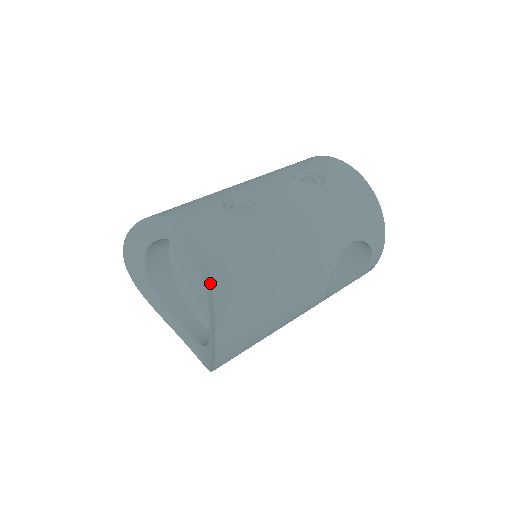
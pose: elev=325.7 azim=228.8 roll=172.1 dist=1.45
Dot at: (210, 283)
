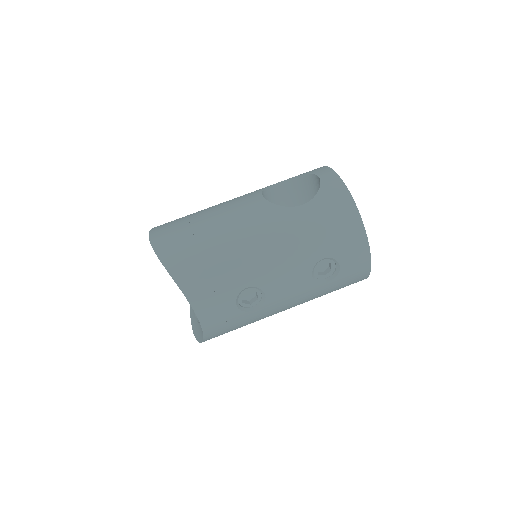
Dot at: occluded
